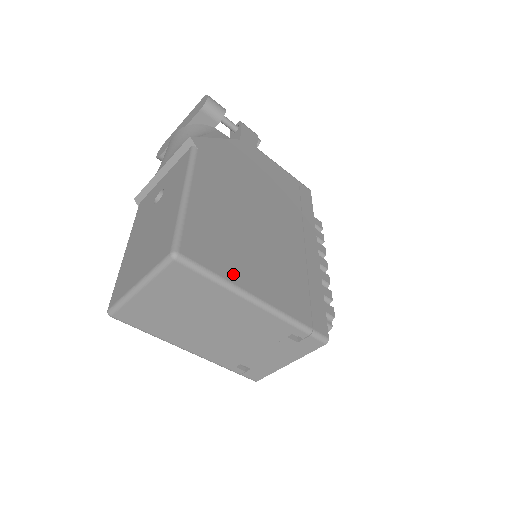
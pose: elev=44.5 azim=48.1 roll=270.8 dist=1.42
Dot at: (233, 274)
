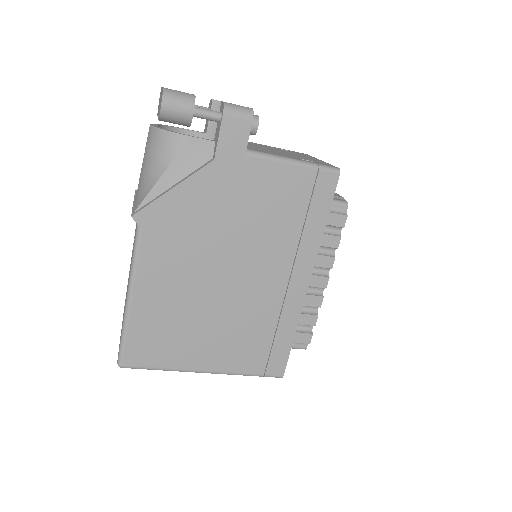
Dot at: (177, 361)
